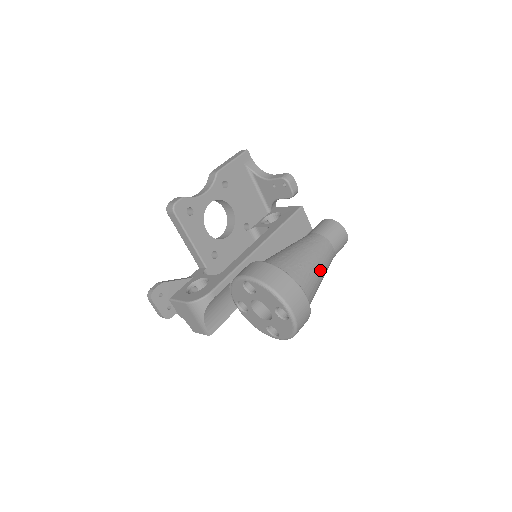
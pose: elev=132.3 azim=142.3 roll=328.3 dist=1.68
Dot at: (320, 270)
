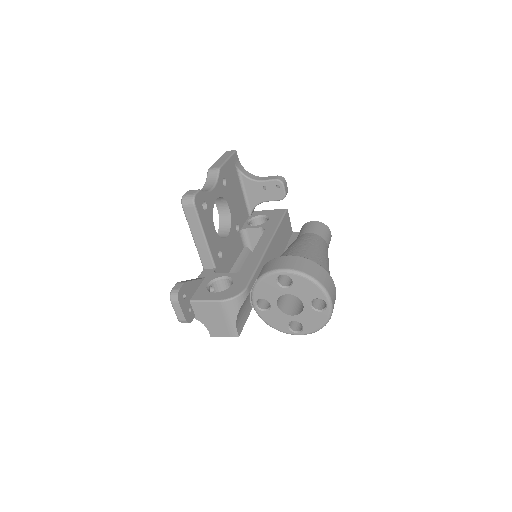
Dot at: occluded
